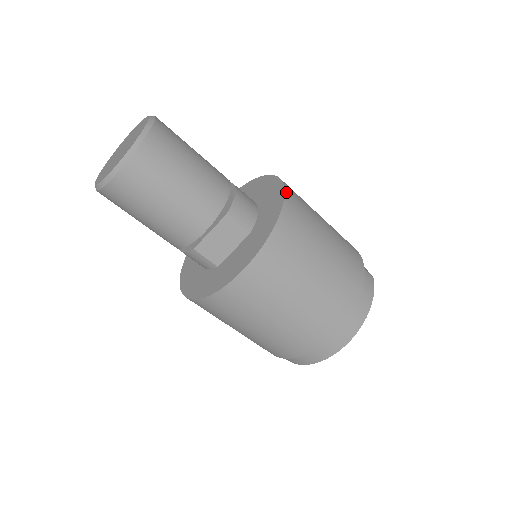
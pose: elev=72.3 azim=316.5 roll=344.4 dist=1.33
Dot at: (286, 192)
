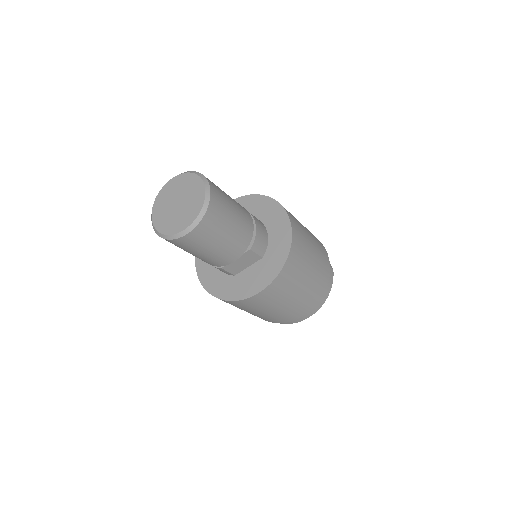
Dot at: (293, 231)
